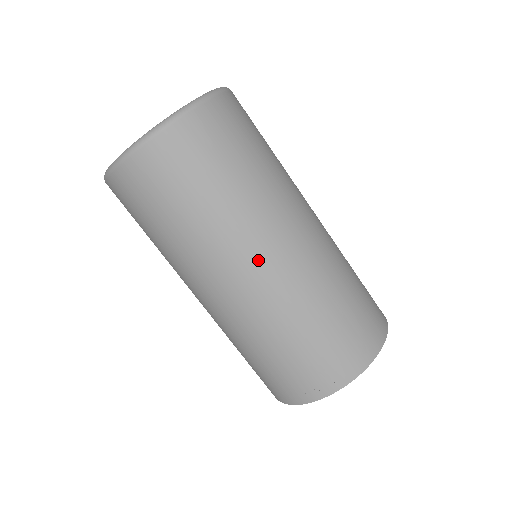
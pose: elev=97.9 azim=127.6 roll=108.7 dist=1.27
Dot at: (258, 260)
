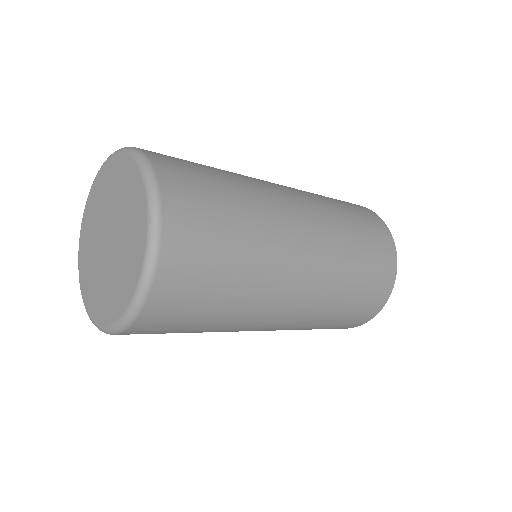
Dot at: (285, 306)
